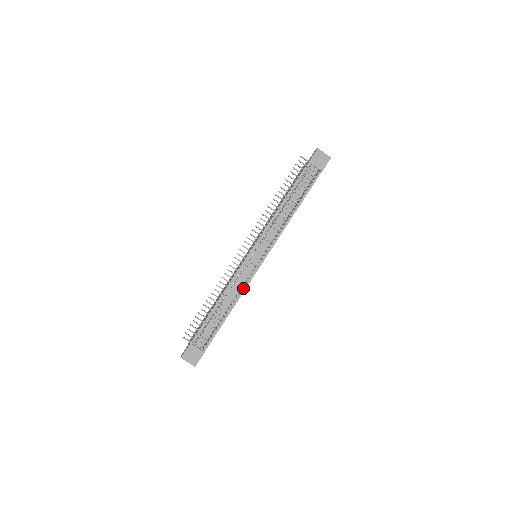
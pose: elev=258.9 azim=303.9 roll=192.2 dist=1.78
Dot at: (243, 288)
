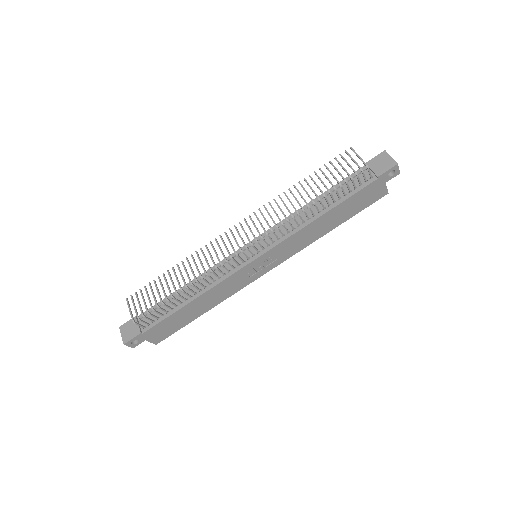
Dot at: (217, 281)
